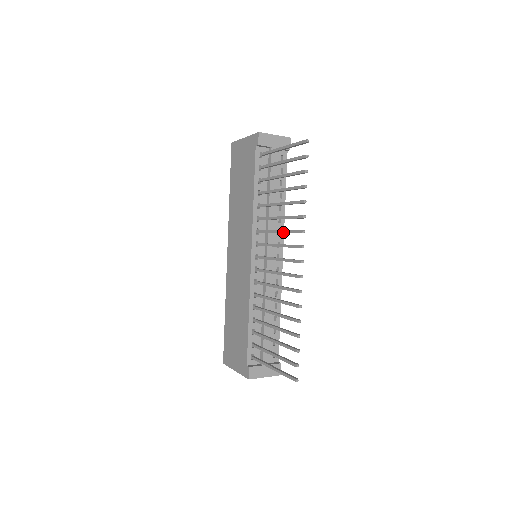
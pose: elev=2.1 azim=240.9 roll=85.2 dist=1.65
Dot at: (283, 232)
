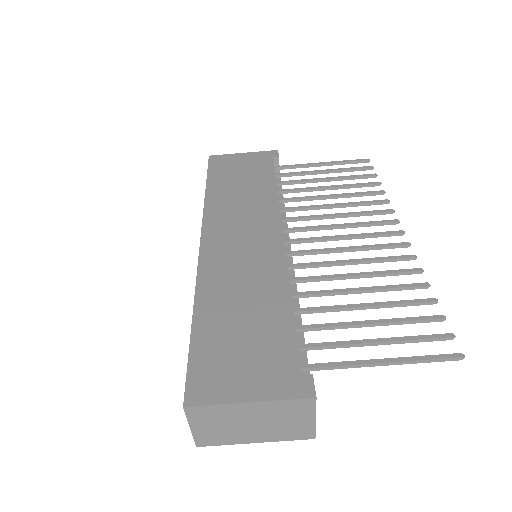
Dot at: (351, 213)
